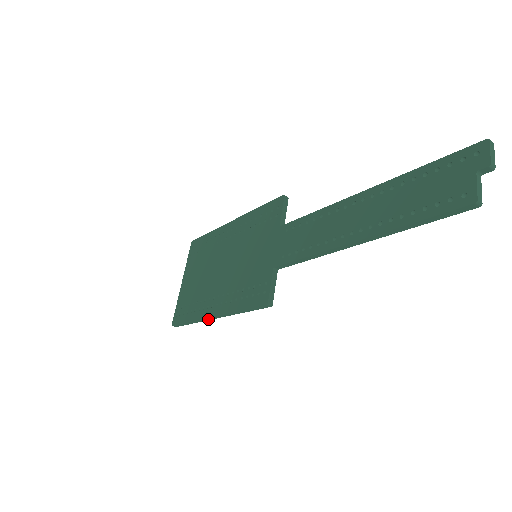
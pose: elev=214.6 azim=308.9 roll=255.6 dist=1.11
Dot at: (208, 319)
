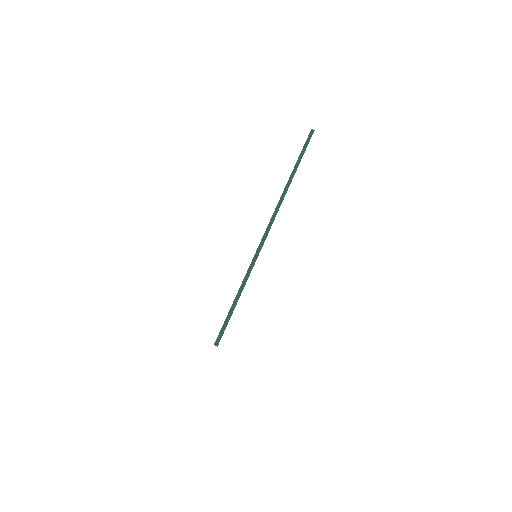
Dot at: (240, 293)
